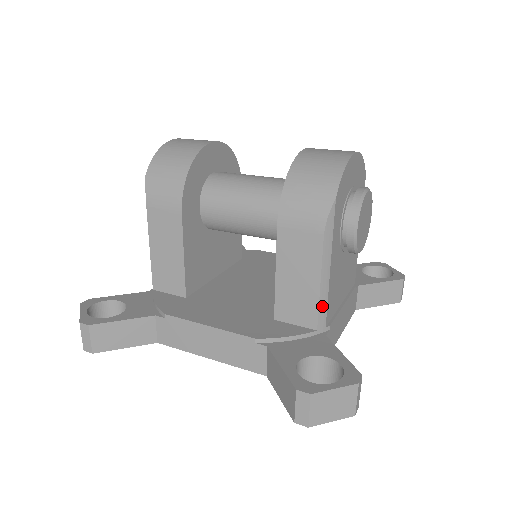
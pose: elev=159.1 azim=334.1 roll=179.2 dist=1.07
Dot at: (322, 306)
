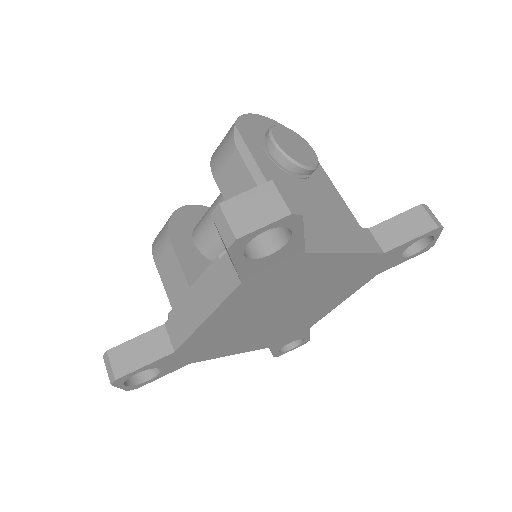
Dot at: occluded
